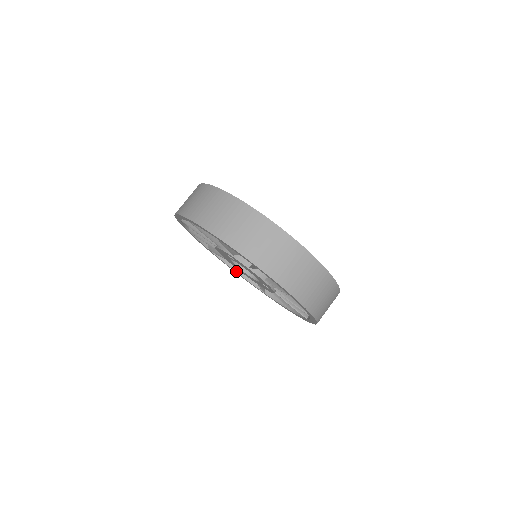
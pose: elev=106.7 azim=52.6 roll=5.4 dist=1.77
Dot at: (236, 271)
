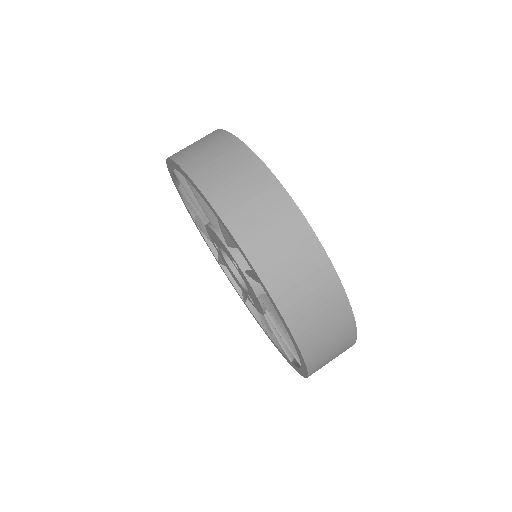
Dot at: (198, 225)
